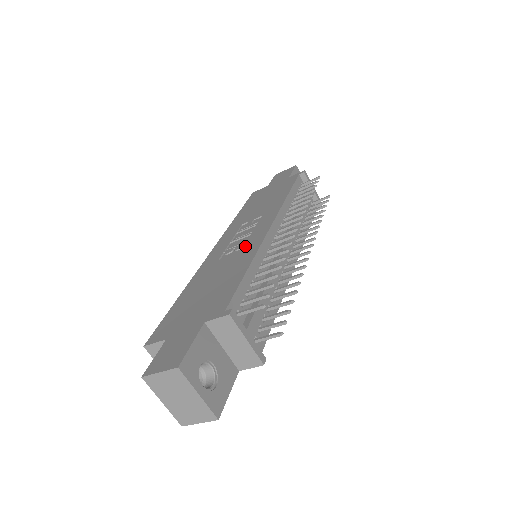
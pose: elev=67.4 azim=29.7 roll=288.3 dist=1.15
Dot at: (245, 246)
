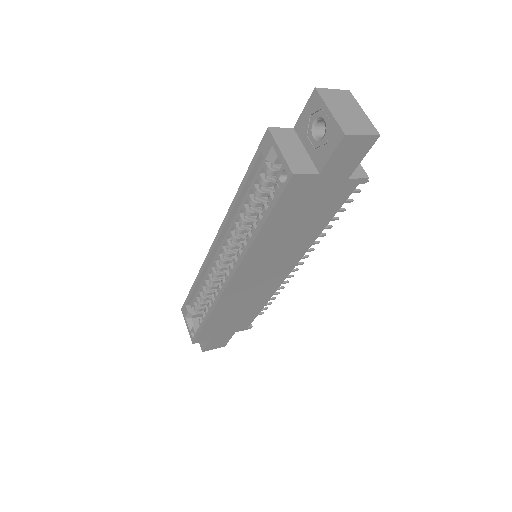
Dot at: occluded
